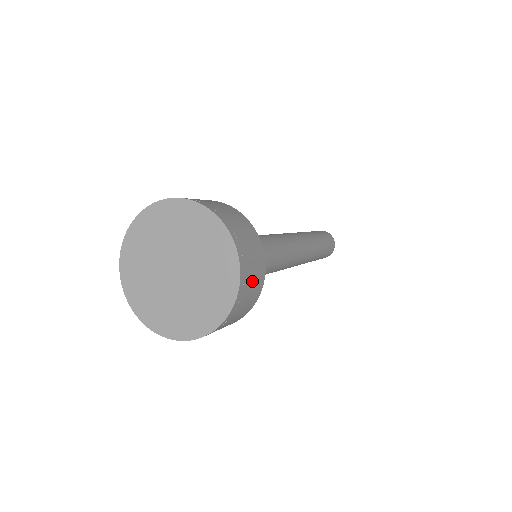
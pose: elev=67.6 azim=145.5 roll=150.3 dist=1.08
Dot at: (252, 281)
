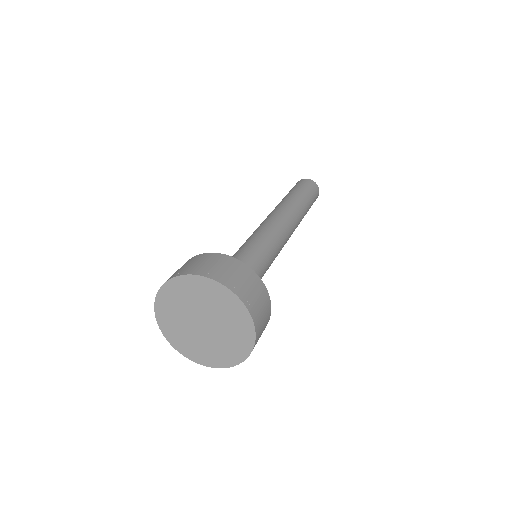
Dot at: (244, 282)
